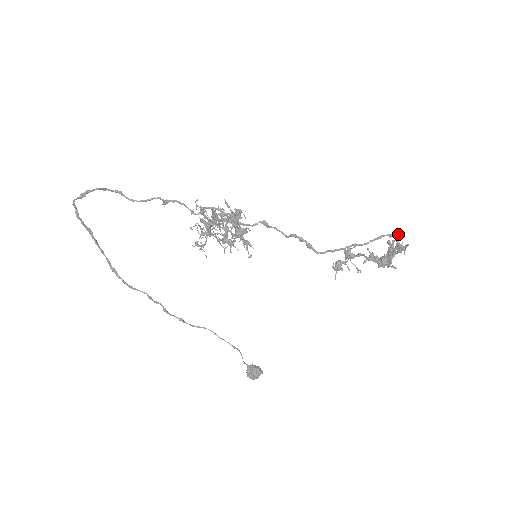
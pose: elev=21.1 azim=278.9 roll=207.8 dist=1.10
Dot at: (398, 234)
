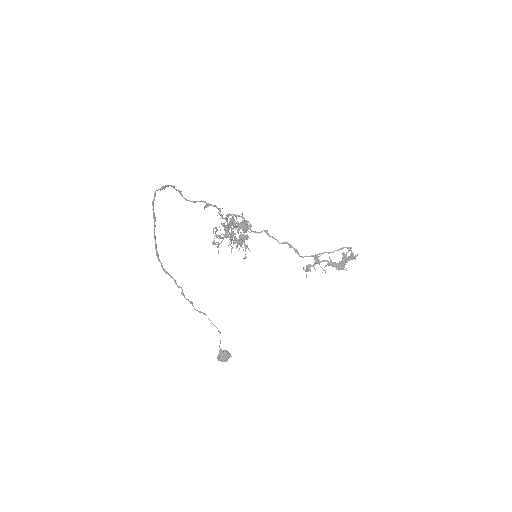
Dot at: (349, 248)
